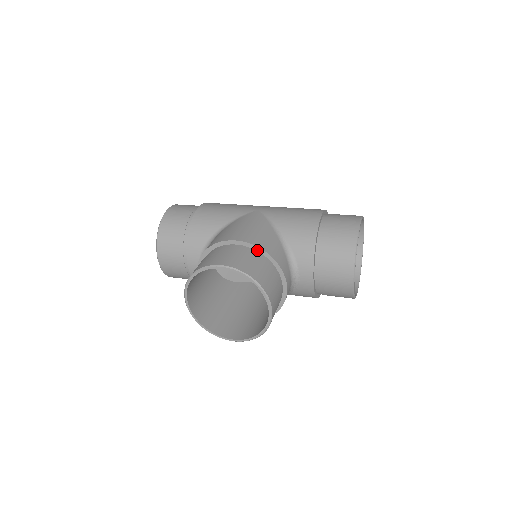
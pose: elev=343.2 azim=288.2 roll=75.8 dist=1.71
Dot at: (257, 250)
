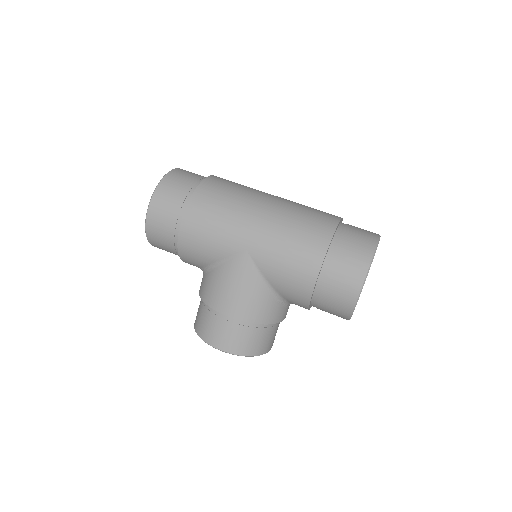
Dot at: (249, 321)
